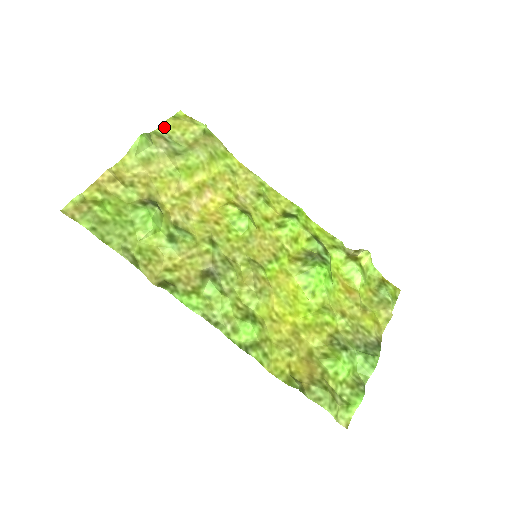
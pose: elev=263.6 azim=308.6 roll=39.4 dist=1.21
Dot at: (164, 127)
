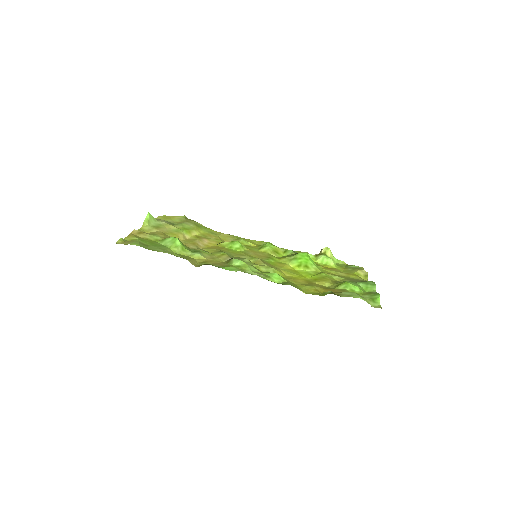
Dot at: (159, 218)
